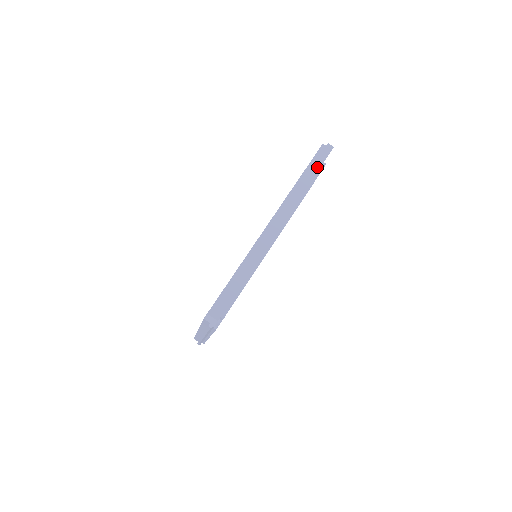
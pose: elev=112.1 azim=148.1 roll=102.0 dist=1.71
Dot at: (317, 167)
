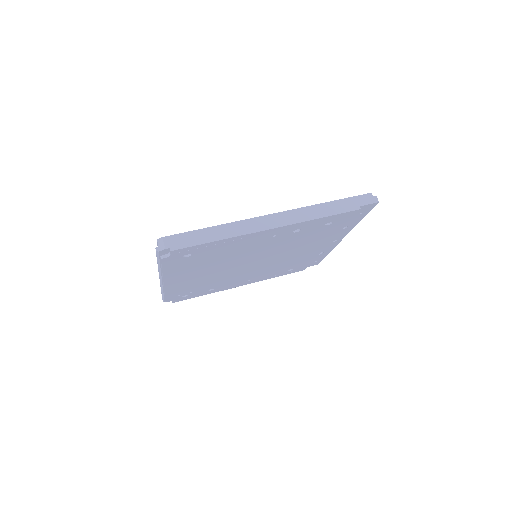
Dot at: (350, 205)
